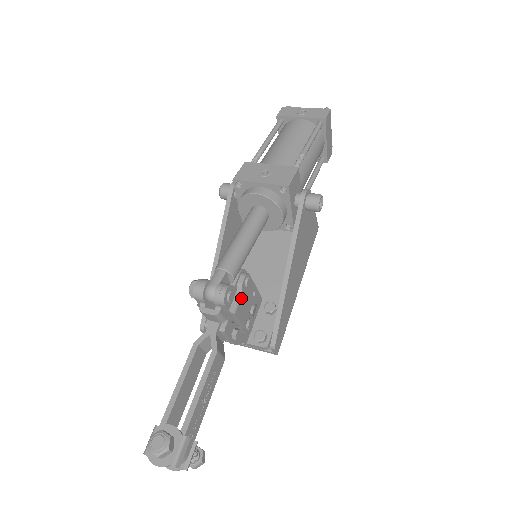
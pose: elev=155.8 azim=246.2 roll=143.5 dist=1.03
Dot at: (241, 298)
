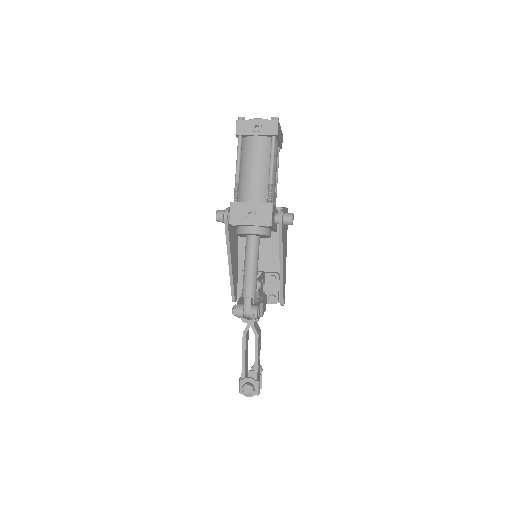
Dot at: (263, 305)
